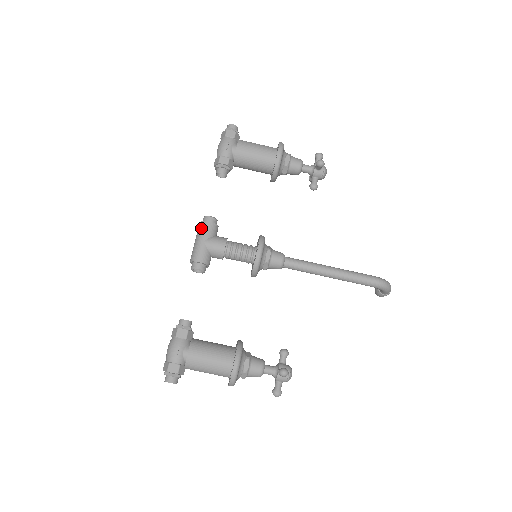
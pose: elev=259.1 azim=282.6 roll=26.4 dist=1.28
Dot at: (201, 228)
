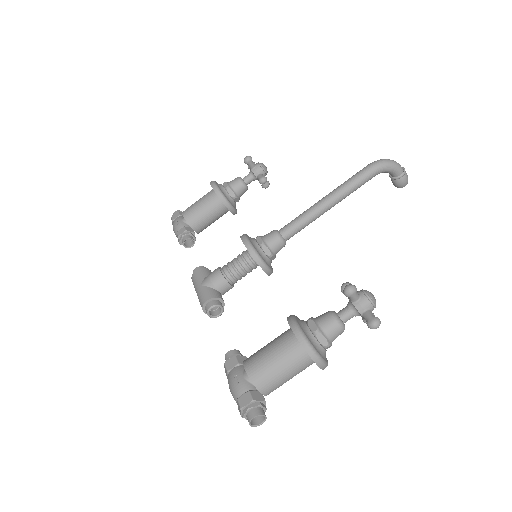
Dot at: (193, 281)
